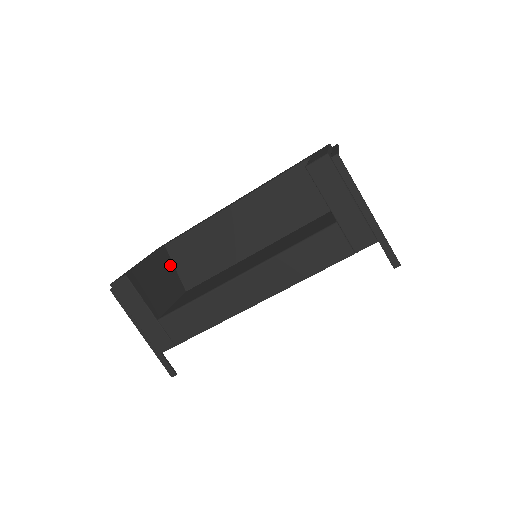
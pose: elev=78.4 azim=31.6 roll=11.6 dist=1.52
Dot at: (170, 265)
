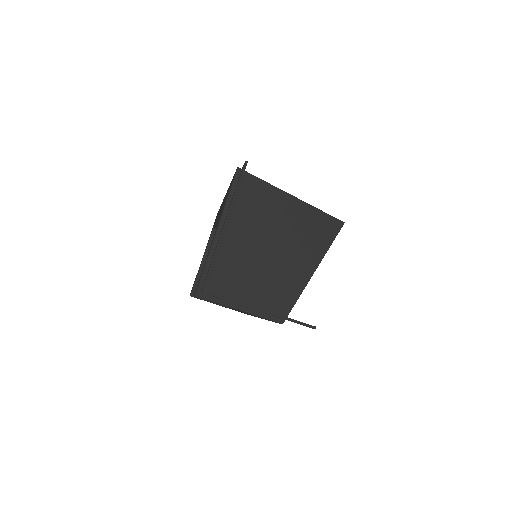
Dot at: occluded
